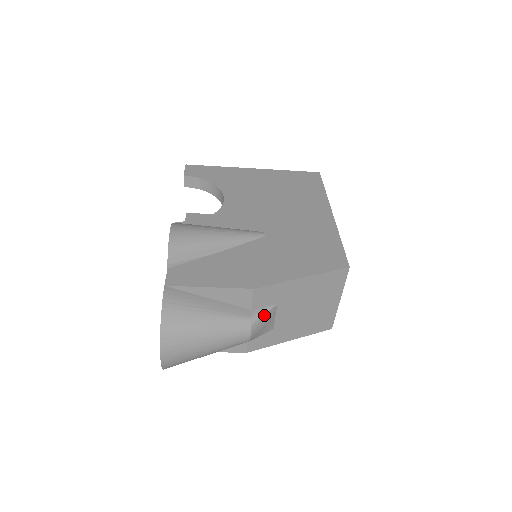
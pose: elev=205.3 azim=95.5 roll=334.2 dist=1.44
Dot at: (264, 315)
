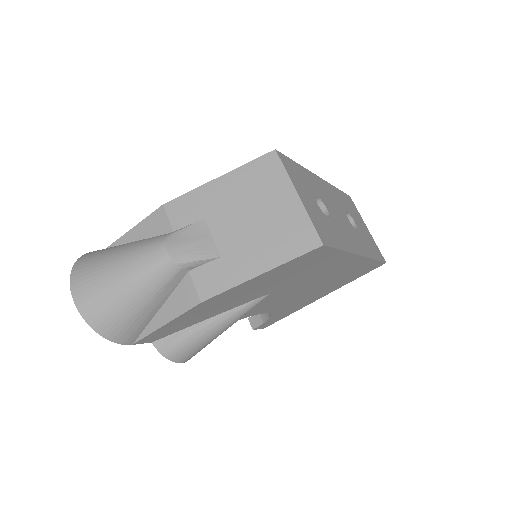
Dot at: (185, 229)
